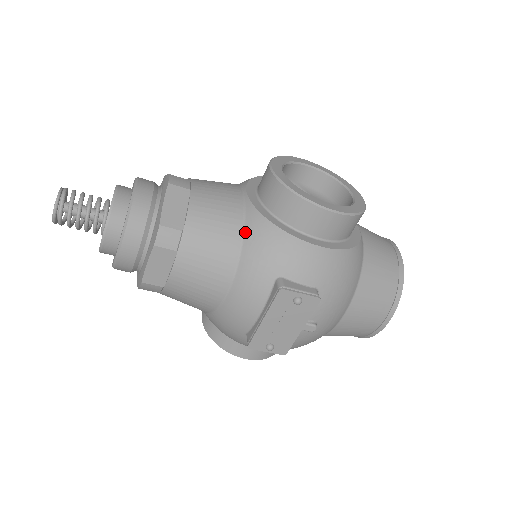
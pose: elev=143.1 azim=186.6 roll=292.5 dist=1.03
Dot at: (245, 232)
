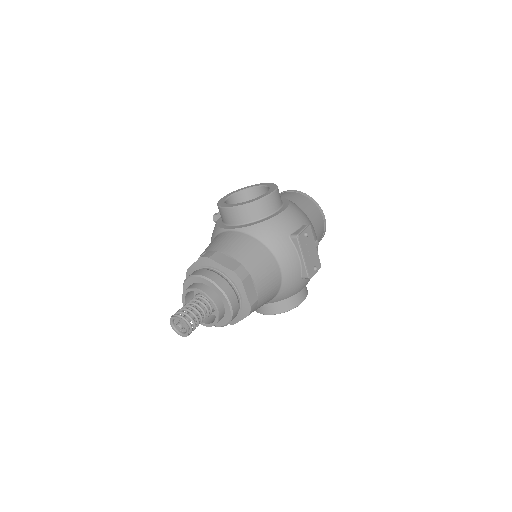
Dot at: (257, 238)
